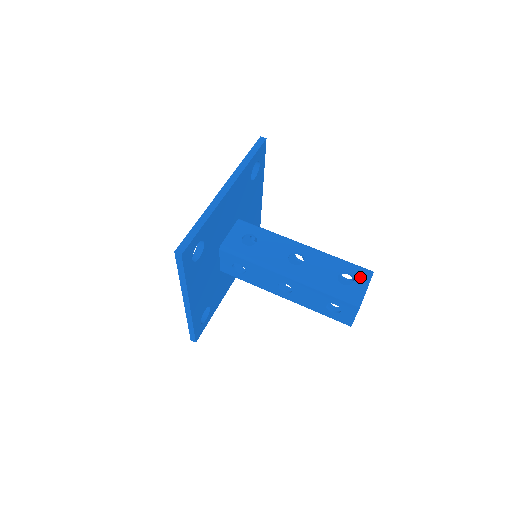
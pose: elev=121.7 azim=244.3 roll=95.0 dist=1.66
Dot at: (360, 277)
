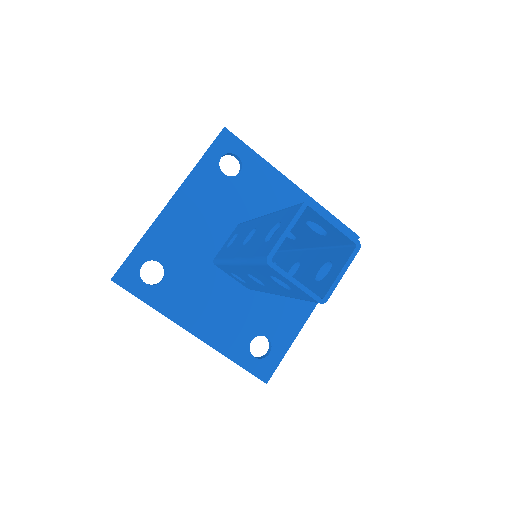
Dot at: (286, 220)
